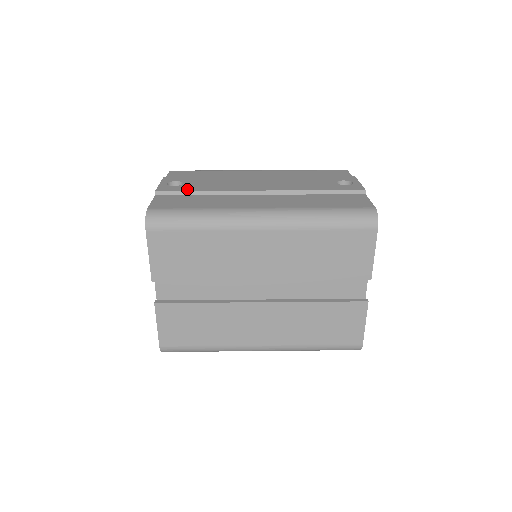
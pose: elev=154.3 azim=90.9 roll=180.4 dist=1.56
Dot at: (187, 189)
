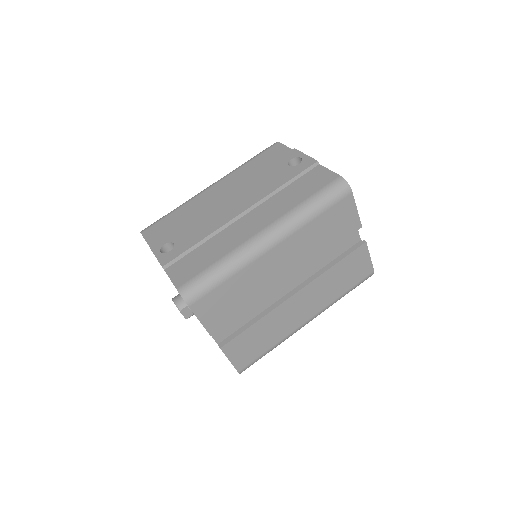
Dot at: (185, 248)
